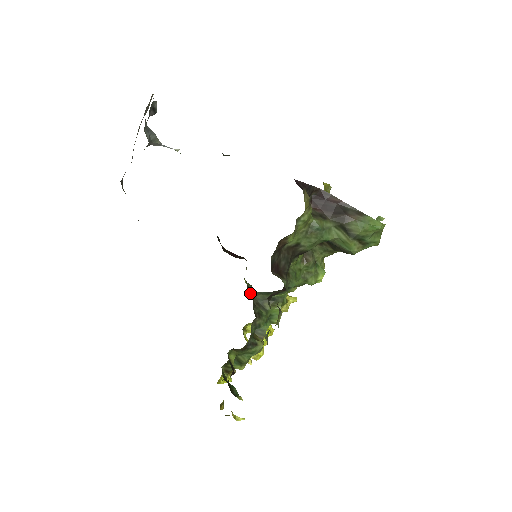
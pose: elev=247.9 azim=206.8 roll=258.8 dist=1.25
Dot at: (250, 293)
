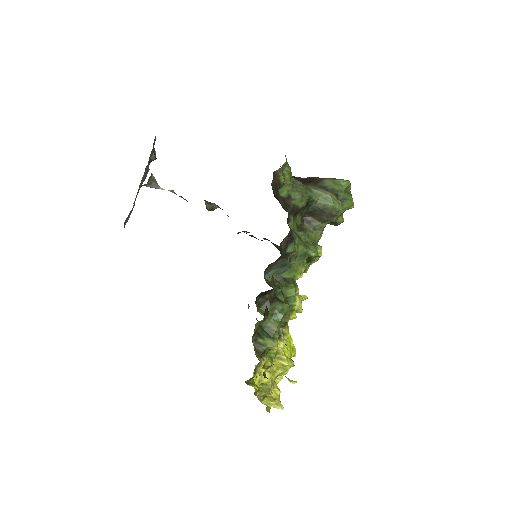
Dot at: occluded
